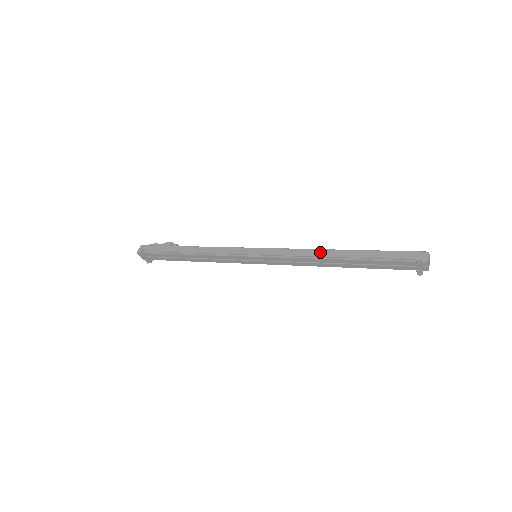
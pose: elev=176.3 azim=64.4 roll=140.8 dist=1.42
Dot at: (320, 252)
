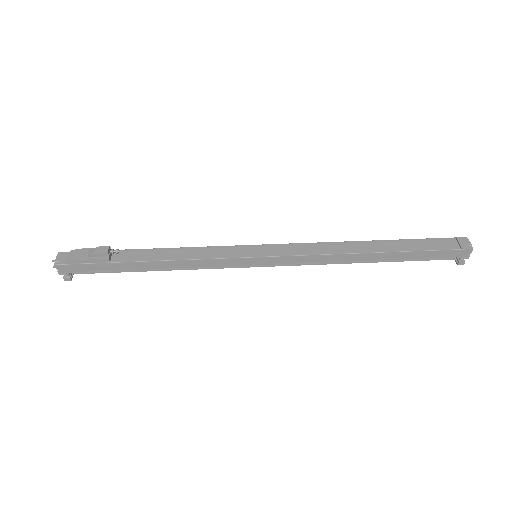
Dot at: (348, 258)
